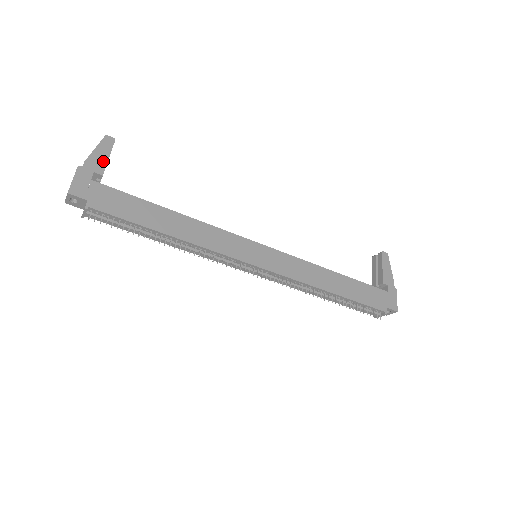
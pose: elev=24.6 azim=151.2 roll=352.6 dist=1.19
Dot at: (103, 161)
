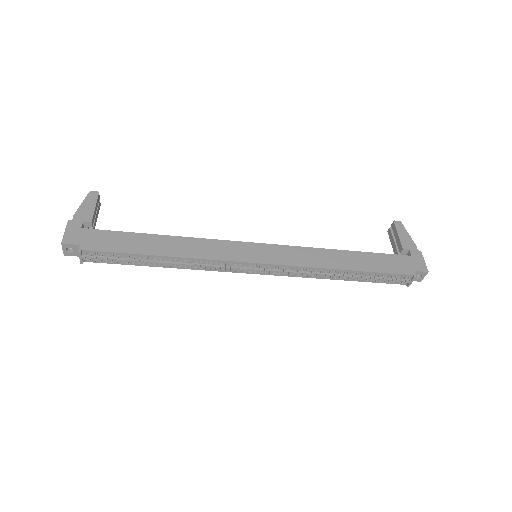
Dot at: (90, 211)
